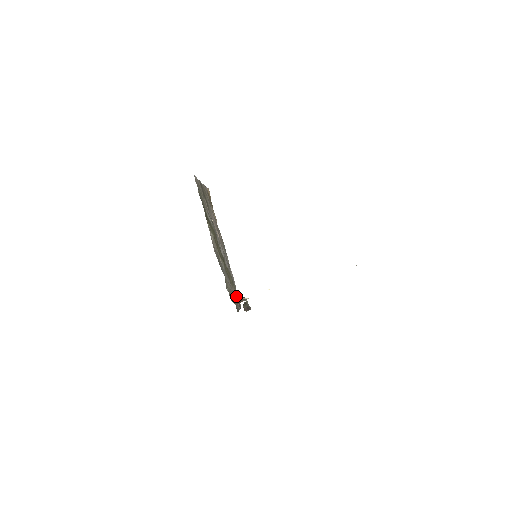
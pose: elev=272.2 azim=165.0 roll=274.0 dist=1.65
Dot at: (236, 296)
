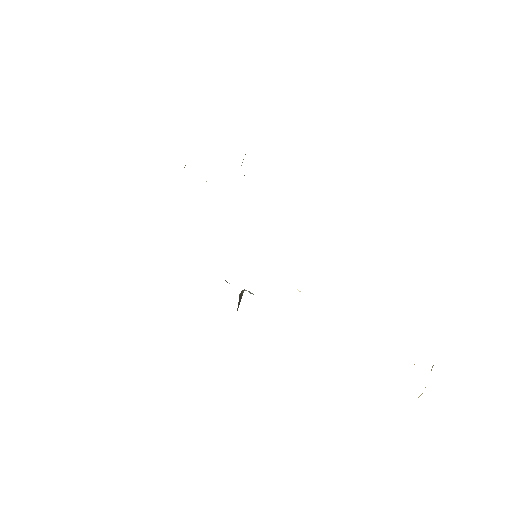
Dot at: occluded
